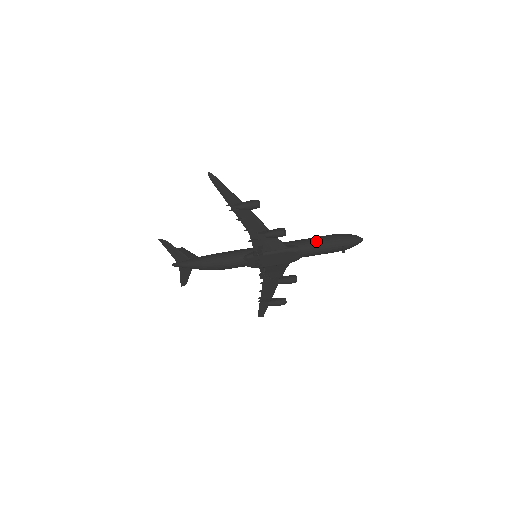
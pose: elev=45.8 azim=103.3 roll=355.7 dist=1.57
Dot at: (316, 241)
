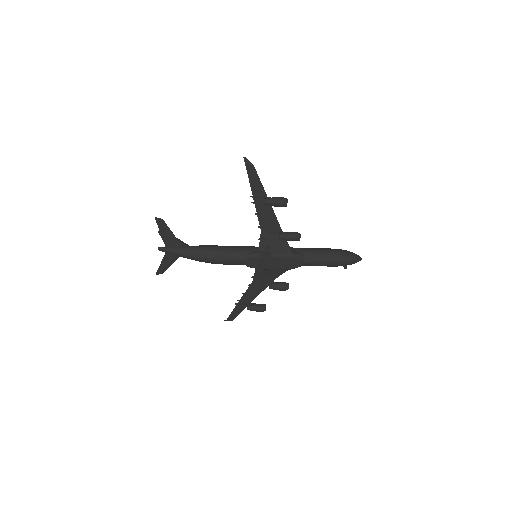
Dot at: (321, 252)
